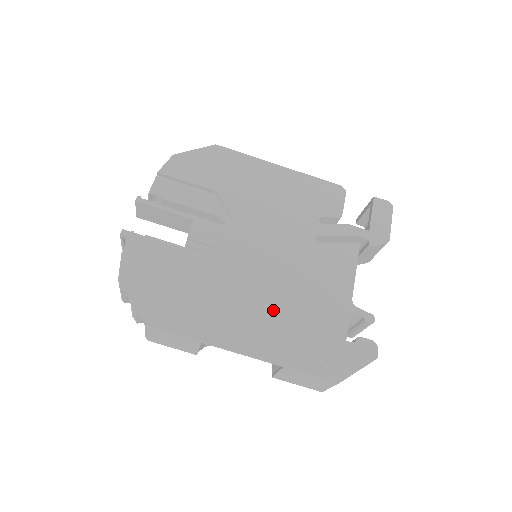
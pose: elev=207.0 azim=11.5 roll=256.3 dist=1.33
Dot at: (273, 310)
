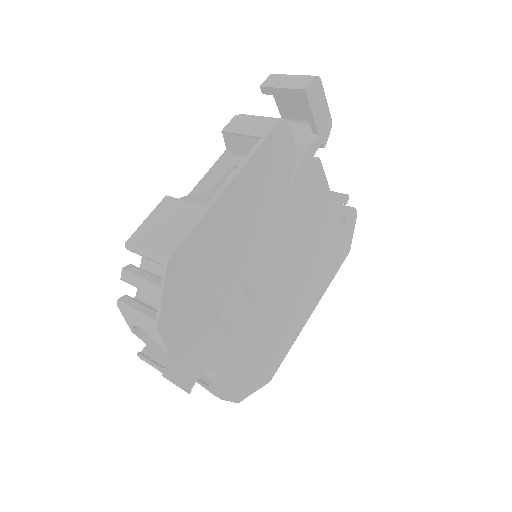
Dot at: (308, 278)
